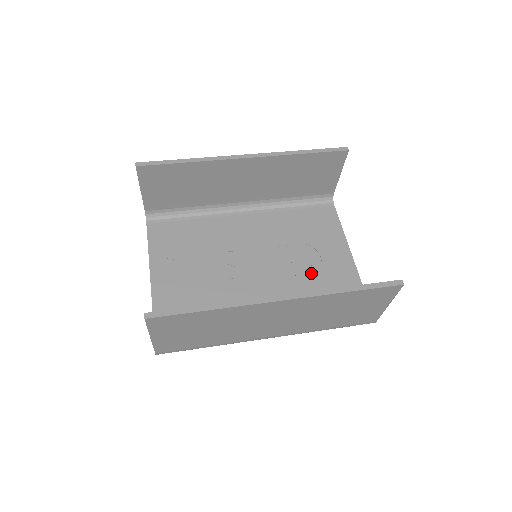
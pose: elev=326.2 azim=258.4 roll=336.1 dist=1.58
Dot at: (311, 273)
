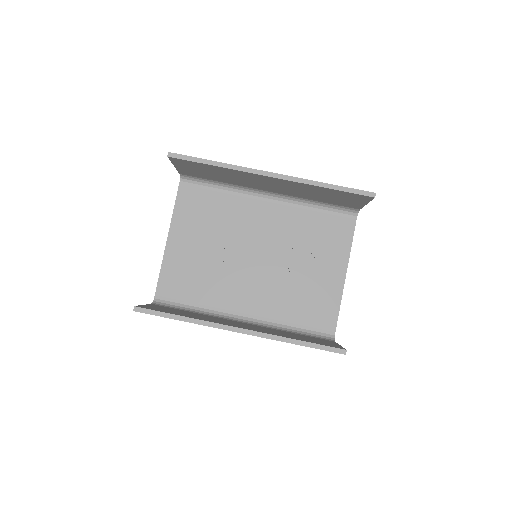
Dot at: (301, 282)
